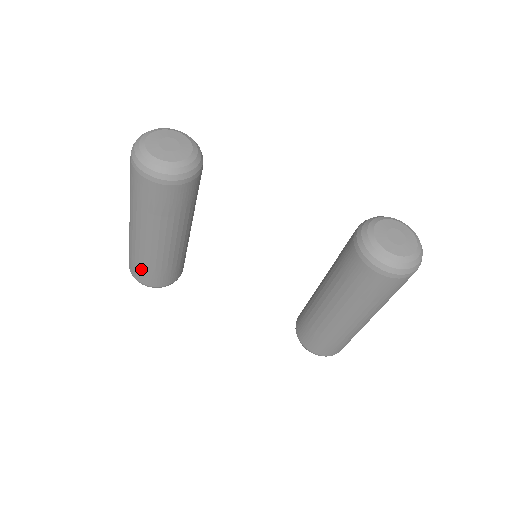
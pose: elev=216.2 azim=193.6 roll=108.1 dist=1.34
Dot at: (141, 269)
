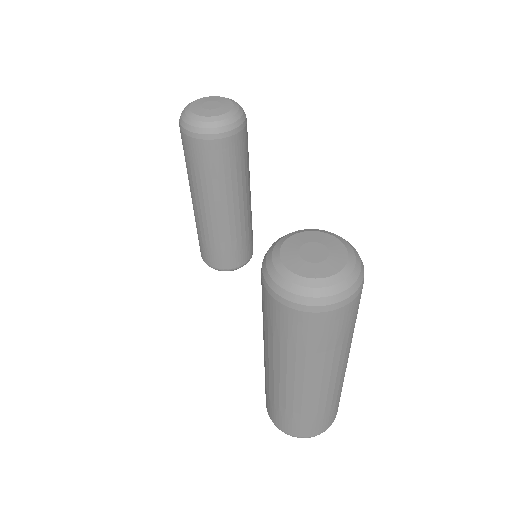
Dot at: occluded
